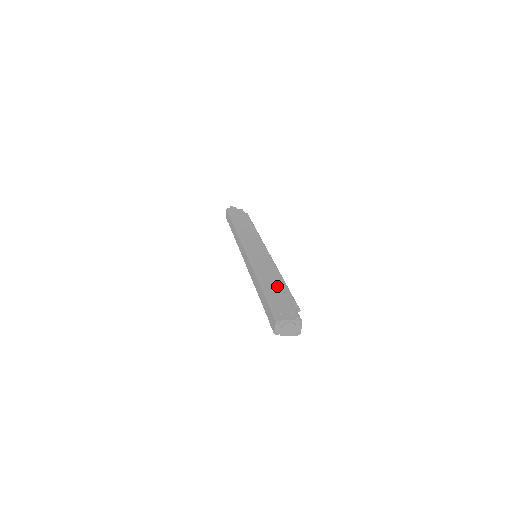
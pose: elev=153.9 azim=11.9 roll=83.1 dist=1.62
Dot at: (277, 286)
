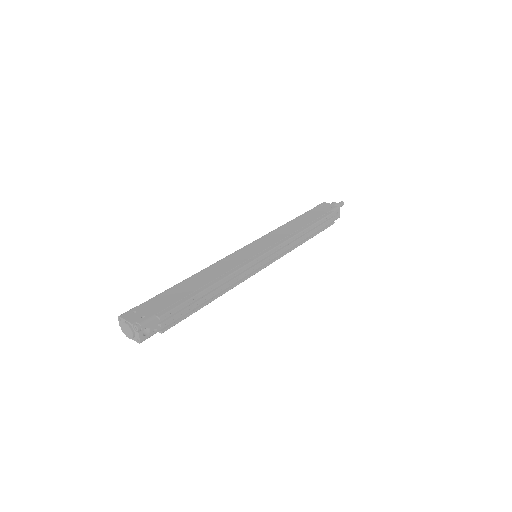
Dot at: (191, 287)
